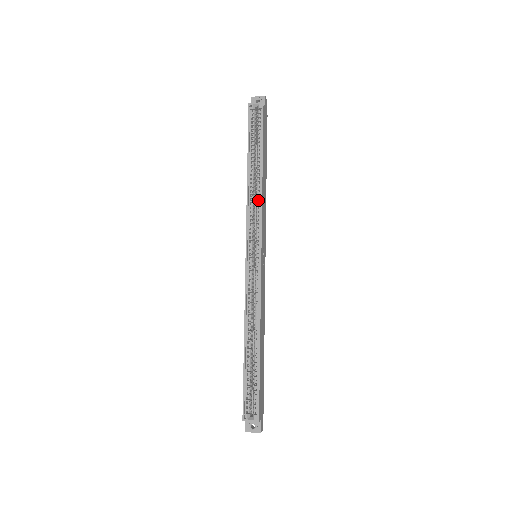
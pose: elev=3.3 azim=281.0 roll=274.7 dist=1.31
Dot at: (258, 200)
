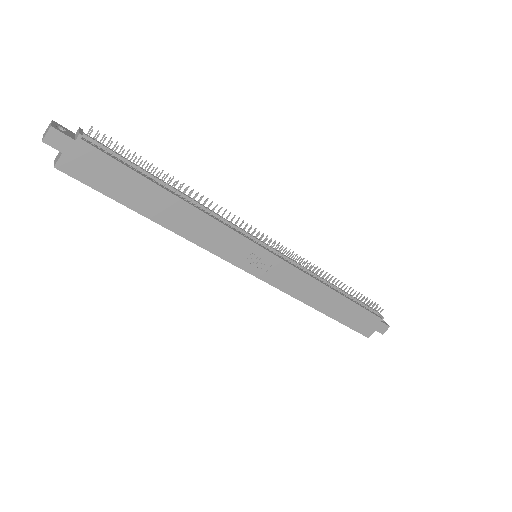
Dot at: (196, 228)
